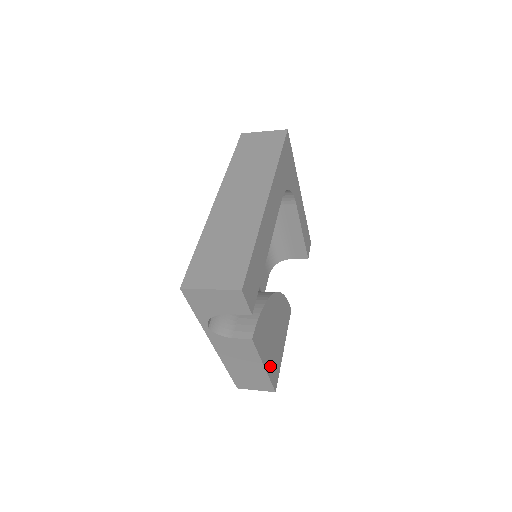
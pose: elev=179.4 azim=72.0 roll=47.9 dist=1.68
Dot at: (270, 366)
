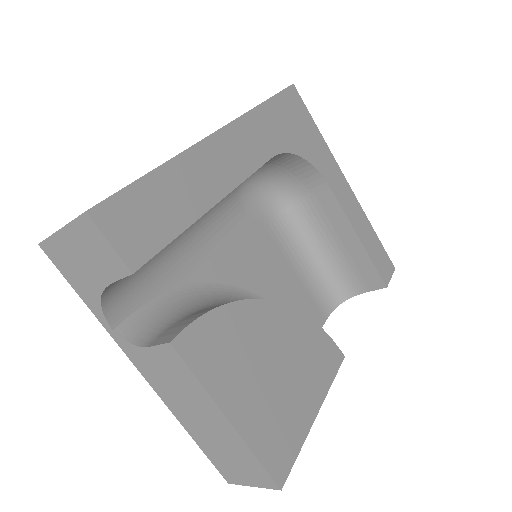
Dot at: (255, 426)
